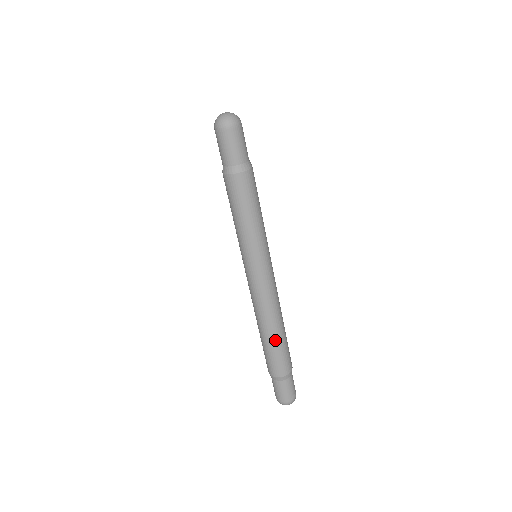
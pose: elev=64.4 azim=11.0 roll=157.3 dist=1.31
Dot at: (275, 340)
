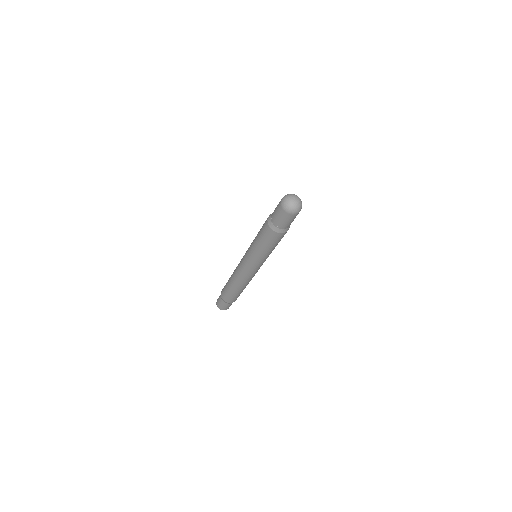
Dot at: occluded
